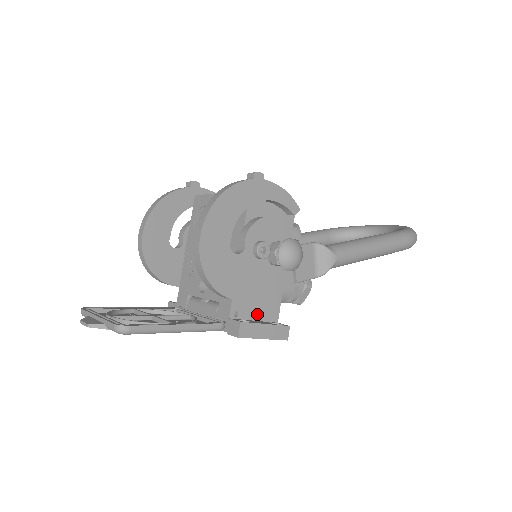
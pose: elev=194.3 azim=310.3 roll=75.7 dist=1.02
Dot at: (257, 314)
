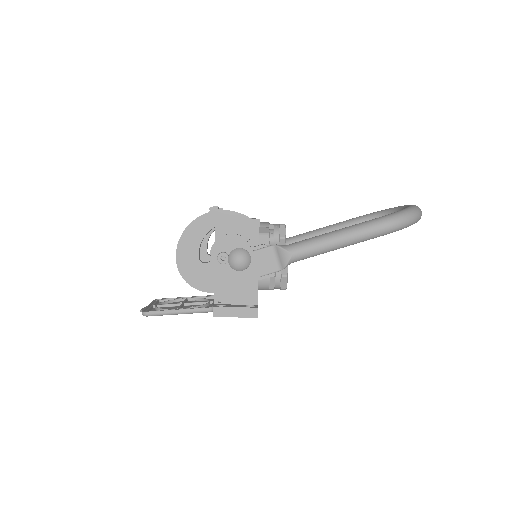
Dot at: (237, 300)
